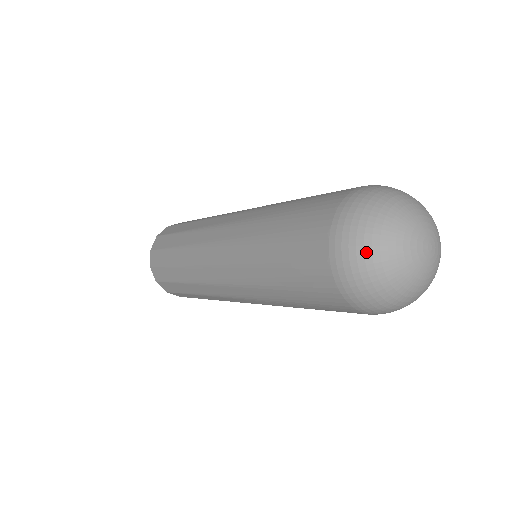
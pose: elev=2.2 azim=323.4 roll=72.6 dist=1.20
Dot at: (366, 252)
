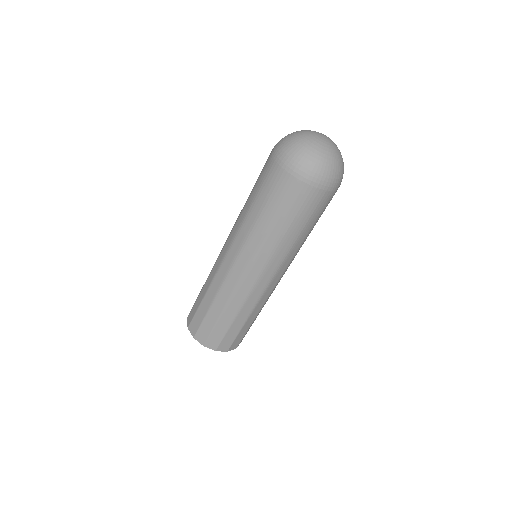
Dot at: (289, 142)
